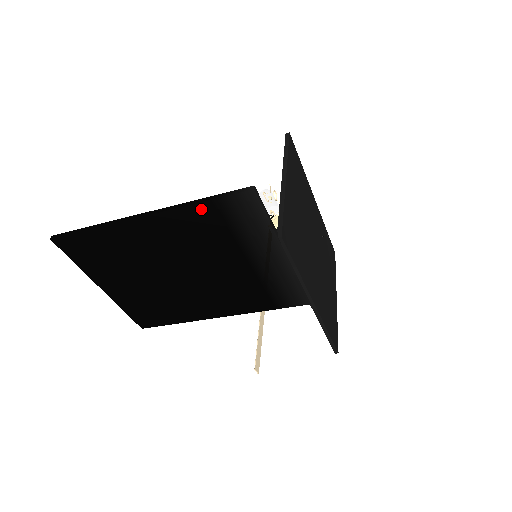
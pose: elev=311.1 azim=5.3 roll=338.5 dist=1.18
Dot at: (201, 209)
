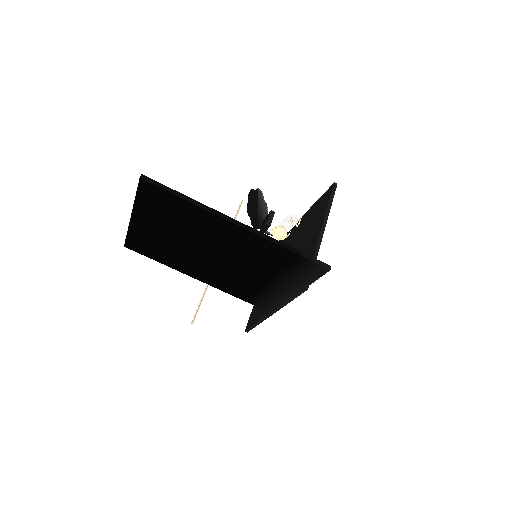
Dot at: (284, 252)
